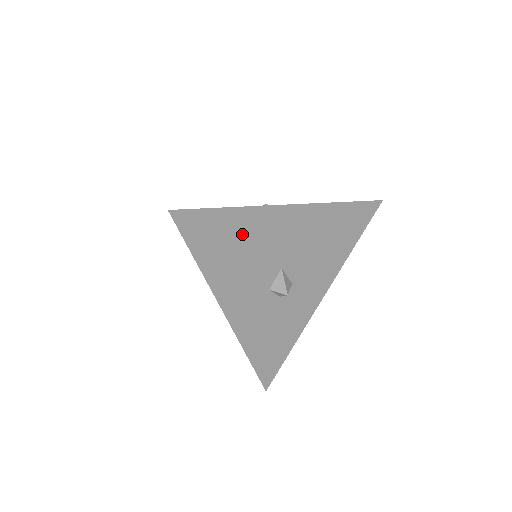
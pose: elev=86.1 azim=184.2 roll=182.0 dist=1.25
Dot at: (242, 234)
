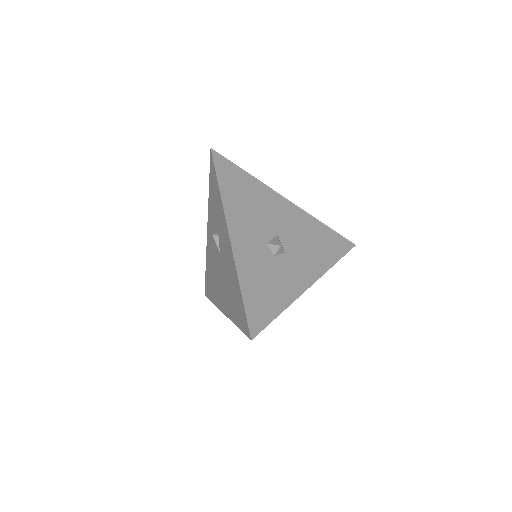
Dot at: (252, 193)
